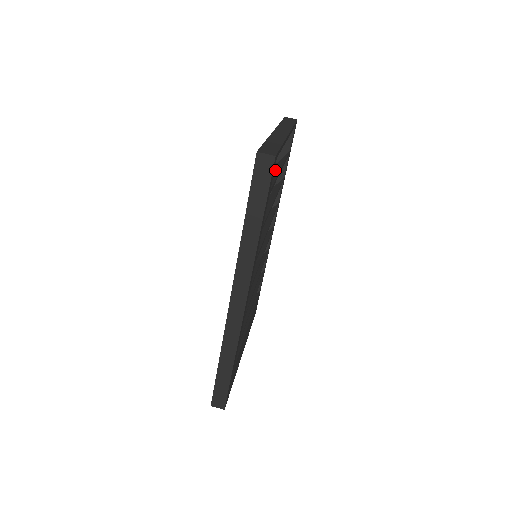
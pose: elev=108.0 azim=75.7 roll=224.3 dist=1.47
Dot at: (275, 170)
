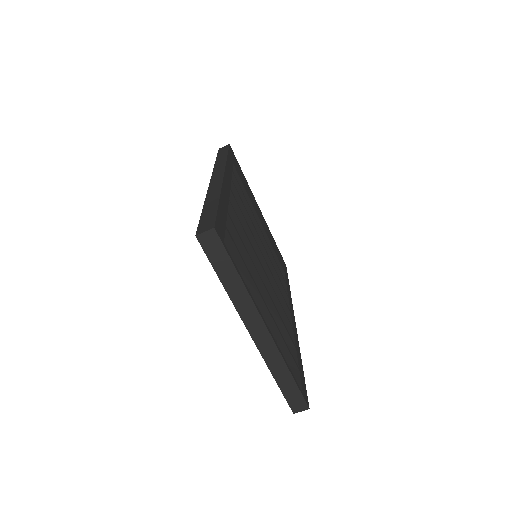
Dot at: (246, 282)
